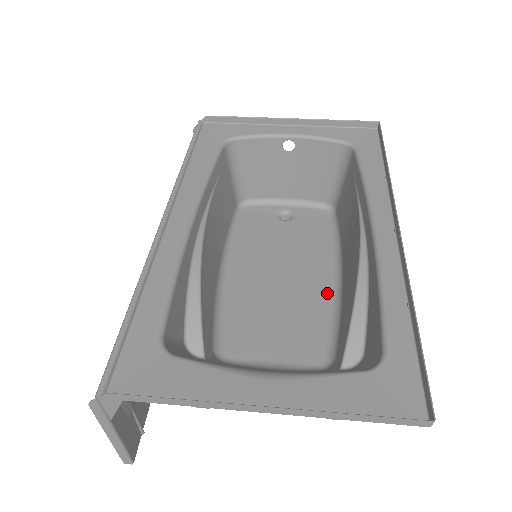
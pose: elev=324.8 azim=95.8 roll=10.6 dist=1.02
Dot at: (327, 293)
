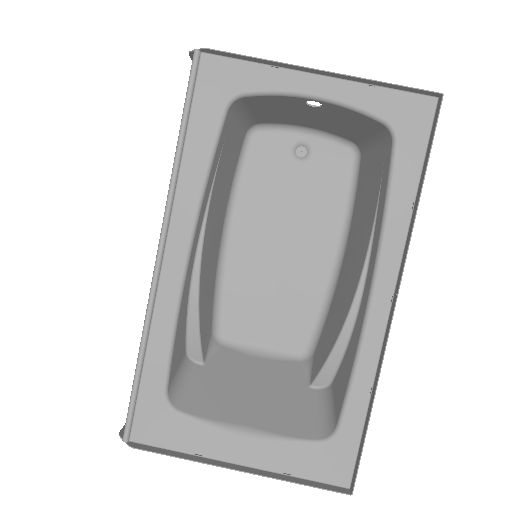
Dot at: (323, 276)
